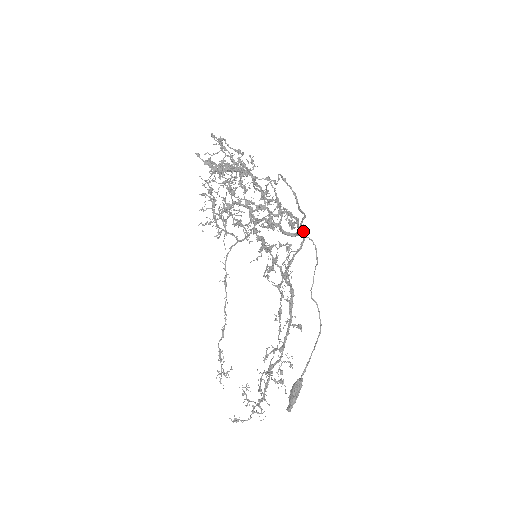
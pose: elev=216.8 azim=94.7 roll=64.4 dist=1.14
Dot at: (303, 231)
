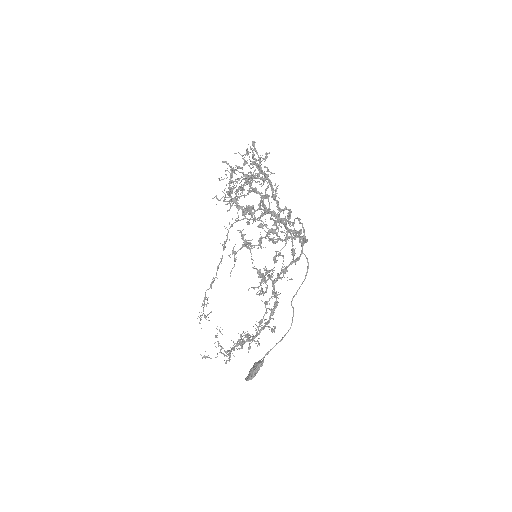
Dot at: occluded
